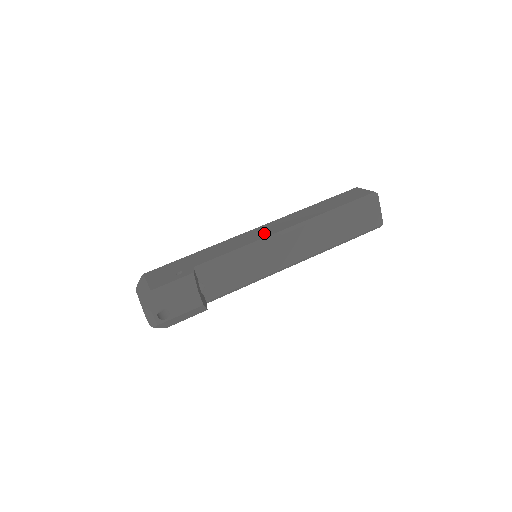
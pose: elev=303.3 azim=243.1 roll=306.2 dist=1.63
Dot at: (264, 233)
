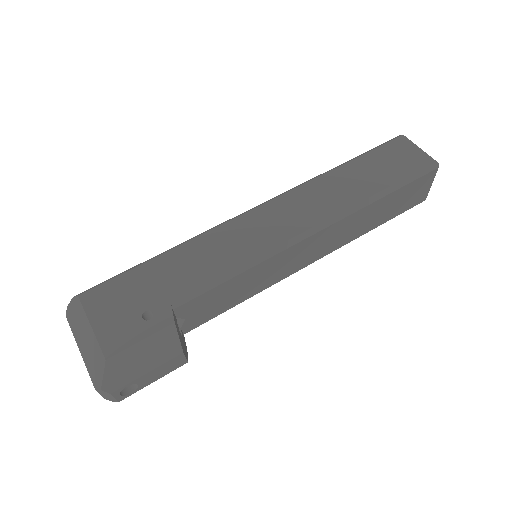
Dot at: (276, 230)
